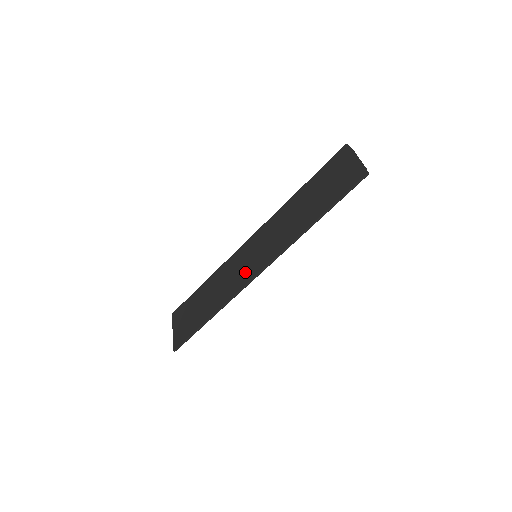
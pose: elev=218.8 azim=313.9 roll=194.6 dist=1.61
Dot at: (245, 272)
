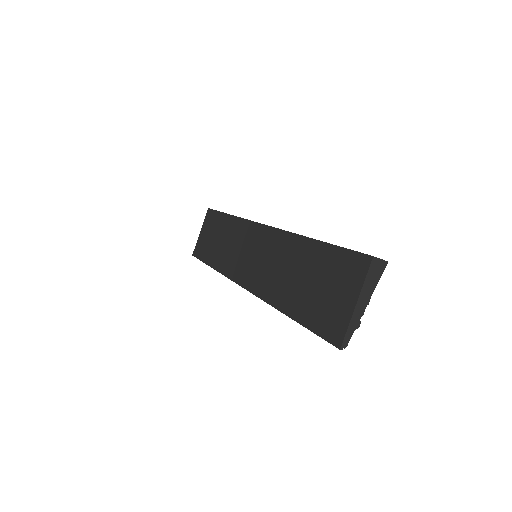
Dot at: (240, 265)
